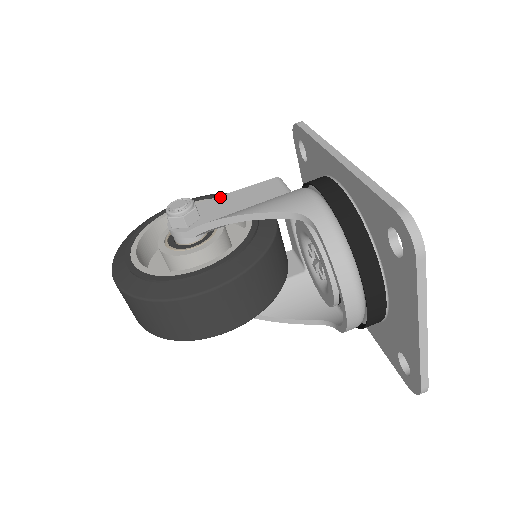
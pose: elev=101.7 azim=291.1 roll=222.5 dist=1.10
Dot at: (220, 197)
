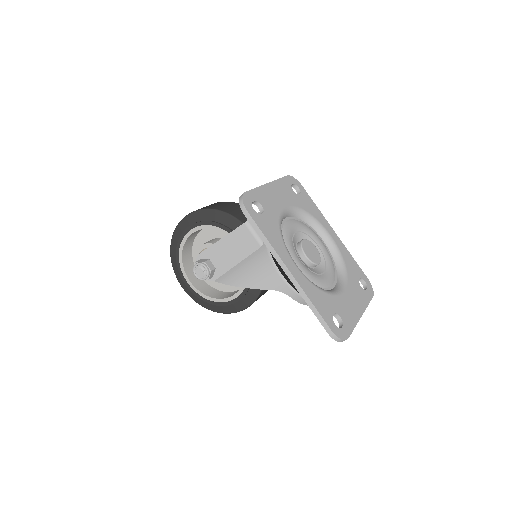
Dot at: (216, 245)
